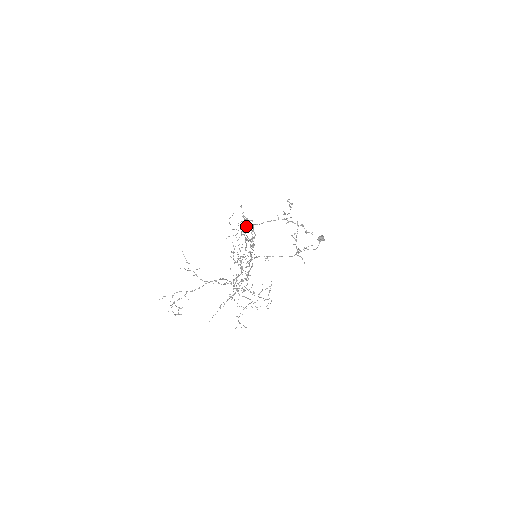
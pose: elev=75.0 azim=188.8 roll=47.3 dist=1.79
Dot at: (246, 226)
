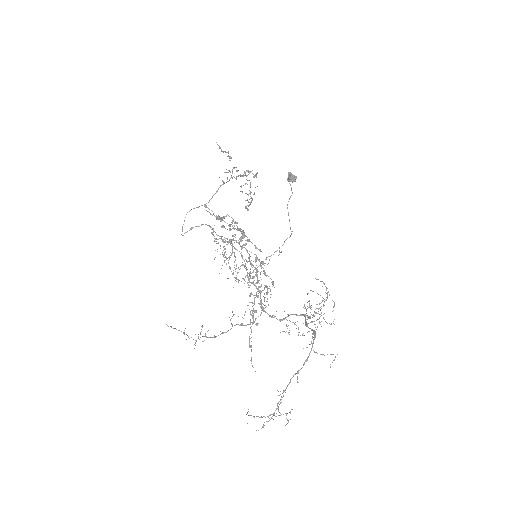
Dot at: (230, 229)
